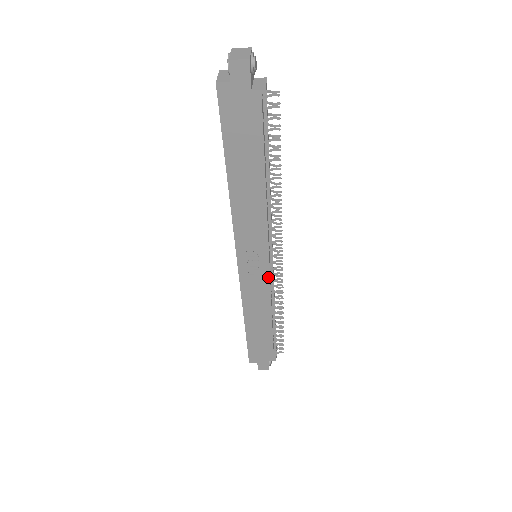
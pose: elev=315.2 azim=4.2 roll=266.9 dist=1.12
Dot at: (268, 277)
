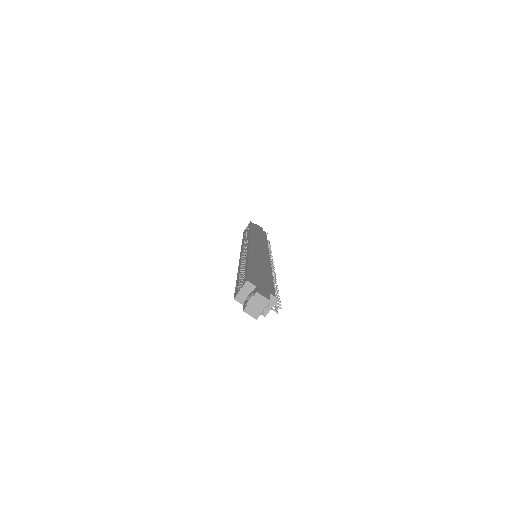
Dot at: occluded
